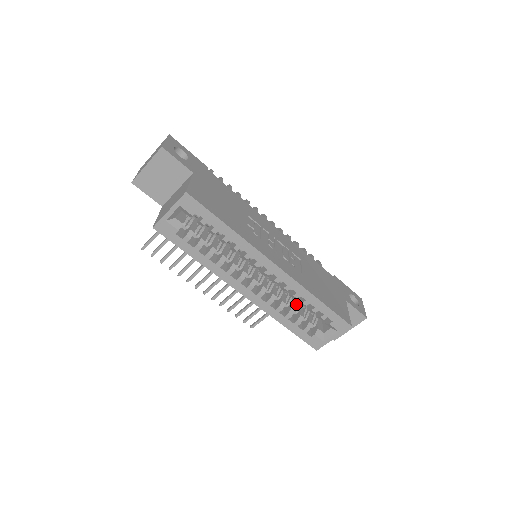
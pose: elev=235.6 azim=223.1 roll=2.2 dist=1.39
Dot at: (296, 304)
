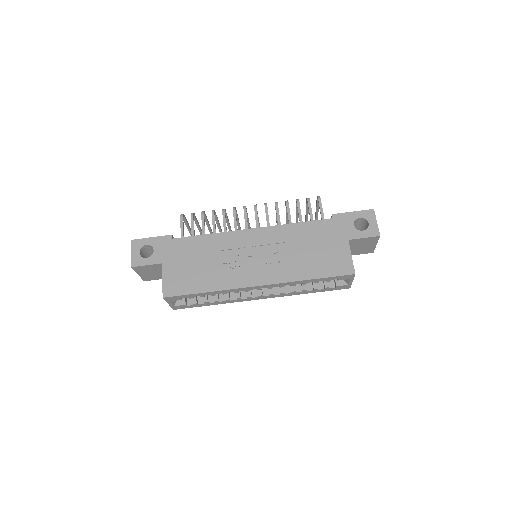
Dot at: occluded
